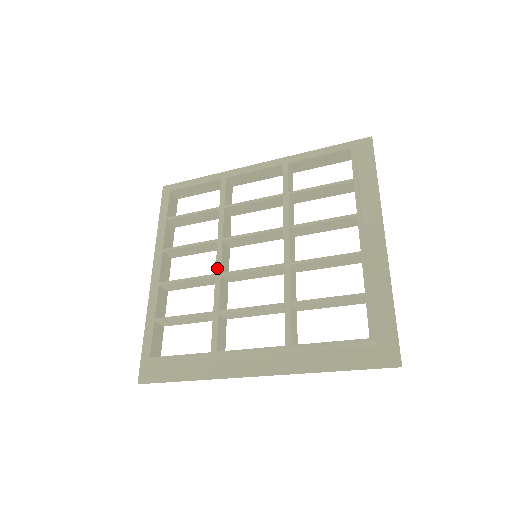
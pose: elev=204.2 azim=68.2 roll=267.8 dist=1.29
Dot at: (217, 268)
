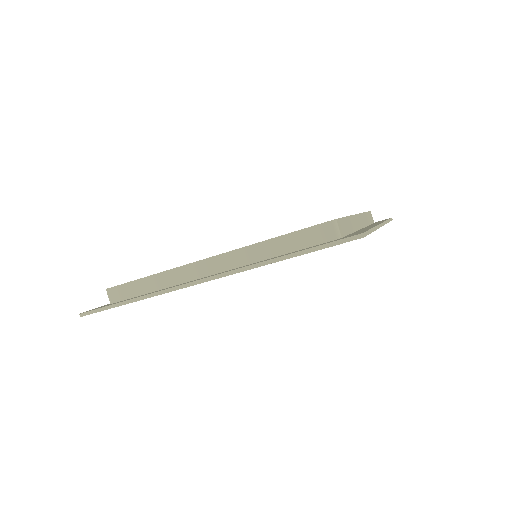
Dot at: occluded
